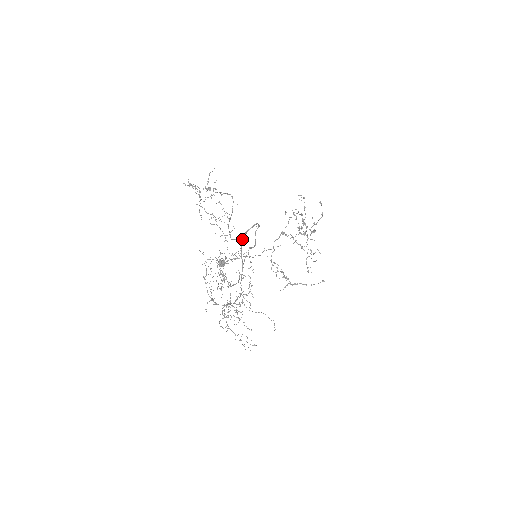
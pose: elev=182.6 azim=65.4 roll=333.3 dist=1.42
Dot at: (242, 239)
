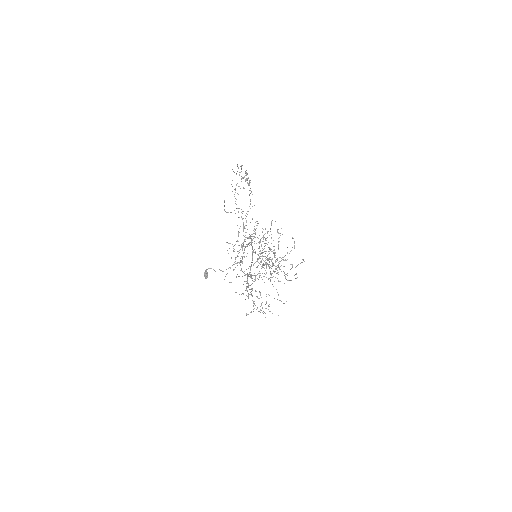
Dot at: (249, 238)
